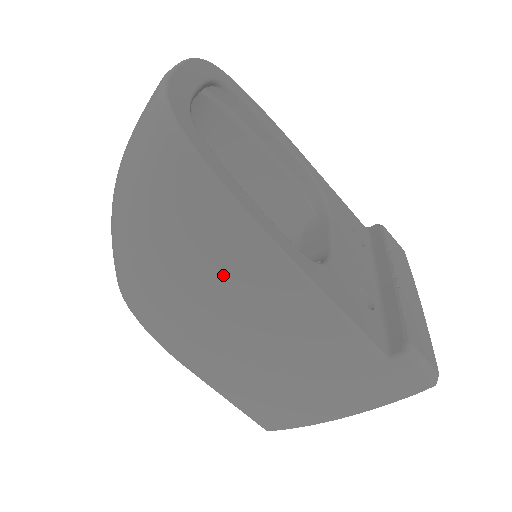
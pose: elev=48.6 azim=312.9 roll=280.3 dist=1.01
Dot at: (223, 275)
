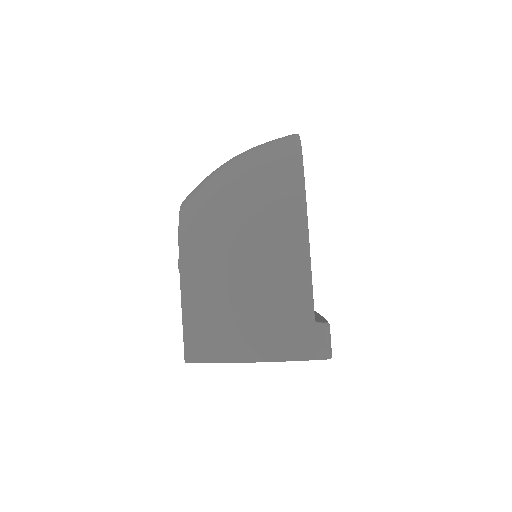
Dot at: (268, 217)
